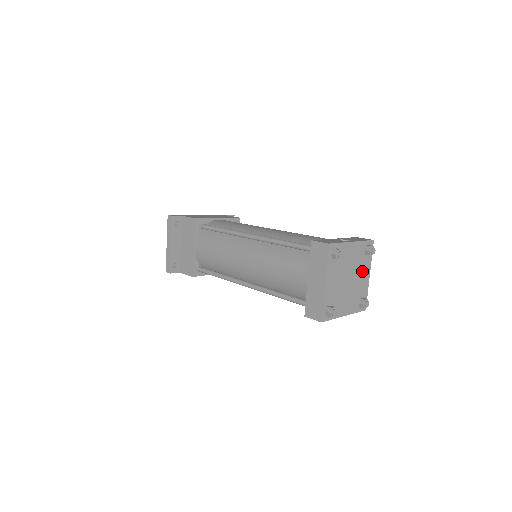
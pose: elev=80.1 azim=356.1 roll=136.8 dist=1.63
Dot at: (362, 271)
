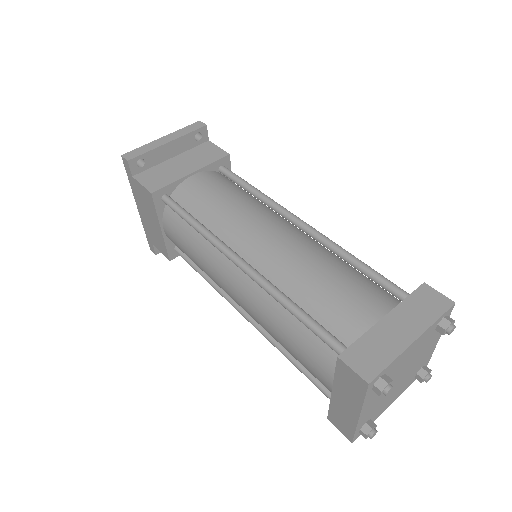
Dot at: (400, 387)
